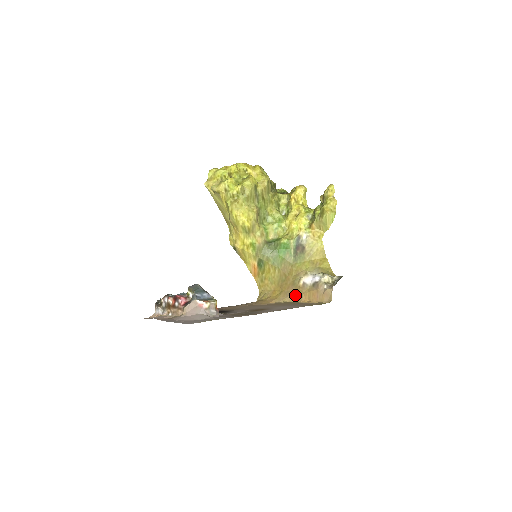
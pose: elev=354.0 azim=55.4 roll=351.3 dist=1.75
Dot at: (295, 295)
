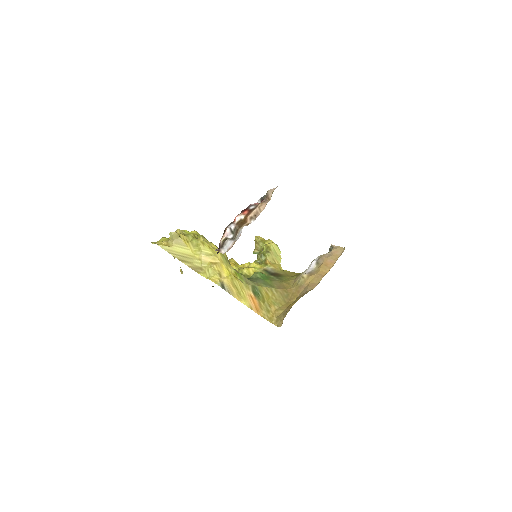
Dot at: (311, 284)
